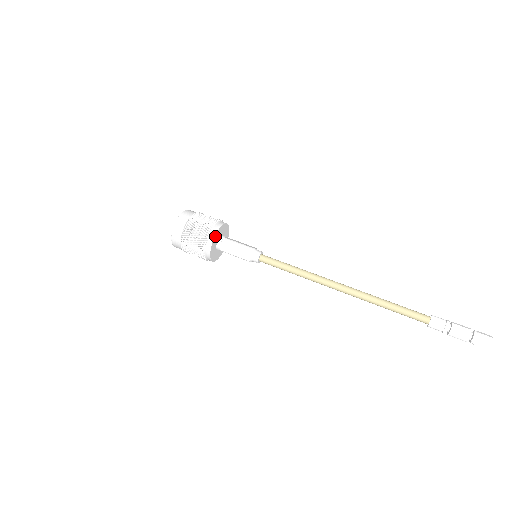
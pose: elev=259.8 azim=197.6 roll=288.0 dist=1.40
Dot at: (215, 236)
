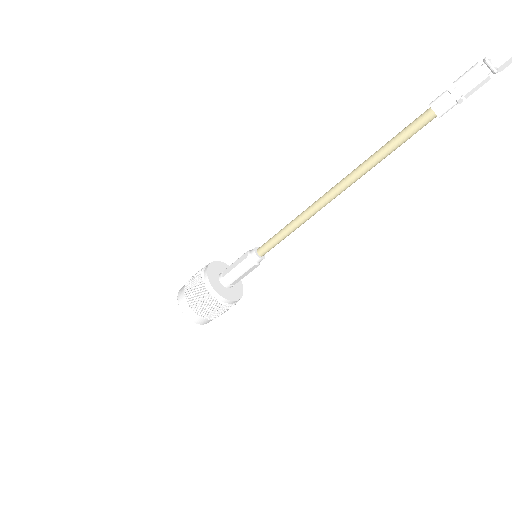
Dot at: (208, 274)
